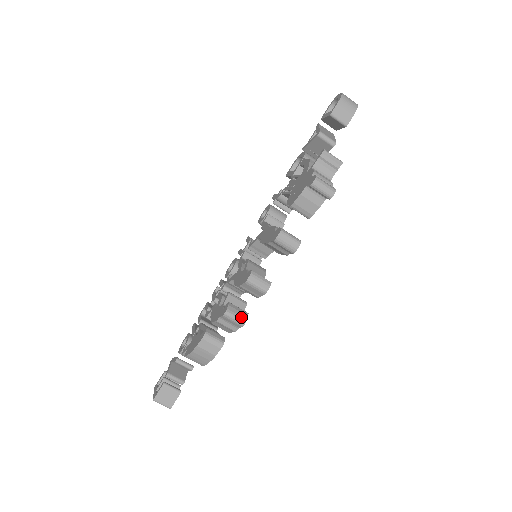
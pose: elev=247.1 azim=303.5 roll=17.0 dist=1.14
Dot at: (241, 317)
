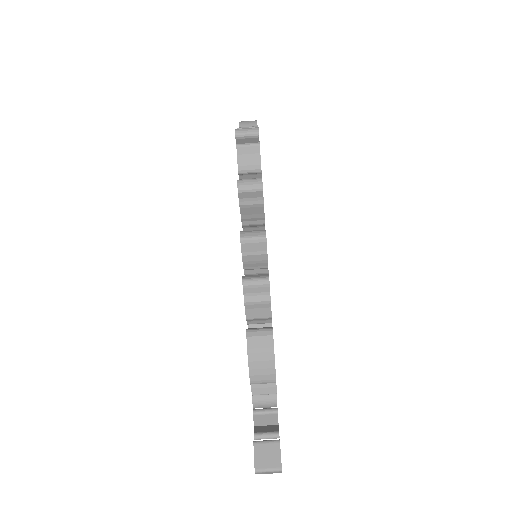
Dot at: (261, 277)
